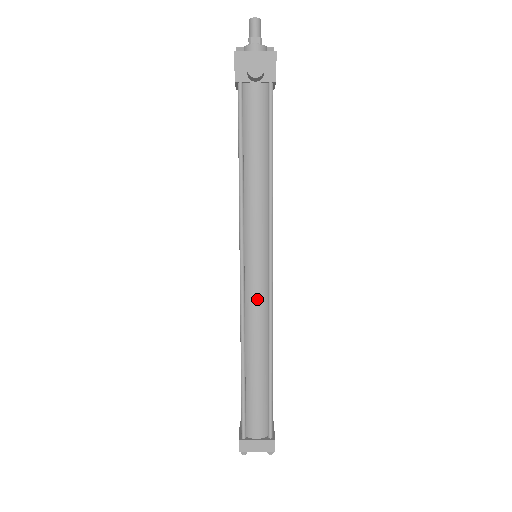
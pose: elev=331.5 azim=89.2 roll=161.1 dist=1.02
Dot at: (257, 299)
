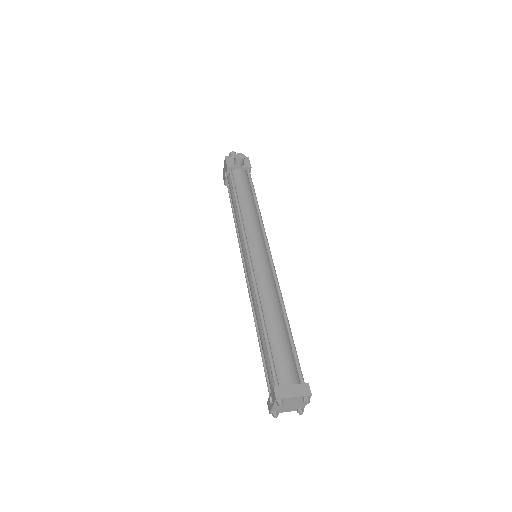
Dot at: (264, 272)
